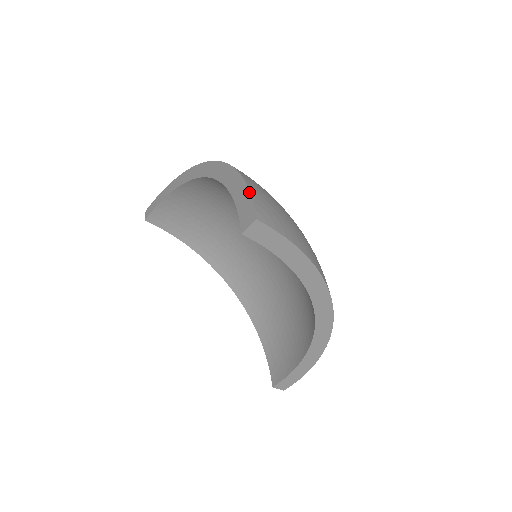
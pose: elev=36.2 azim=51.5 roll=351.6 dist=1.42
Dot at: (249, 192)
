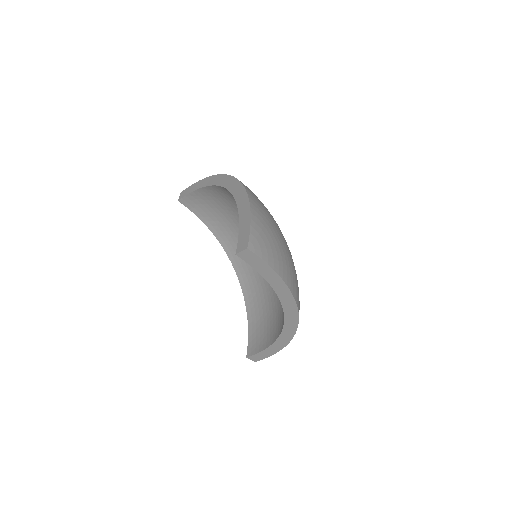
Dot at: (250, 223)
